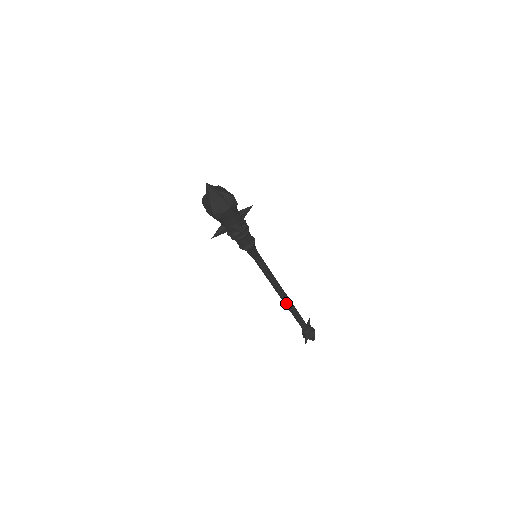
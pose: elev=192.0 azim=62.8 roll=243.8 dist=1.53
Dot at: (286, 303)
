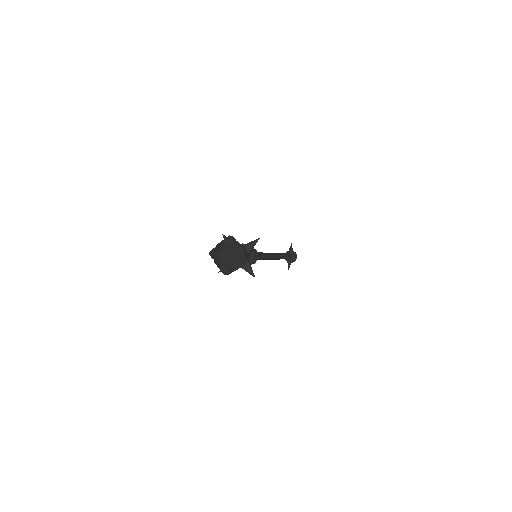
Dot at: (276, 259)
